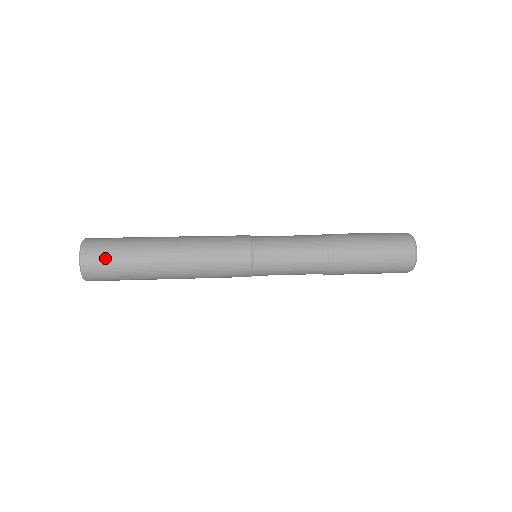
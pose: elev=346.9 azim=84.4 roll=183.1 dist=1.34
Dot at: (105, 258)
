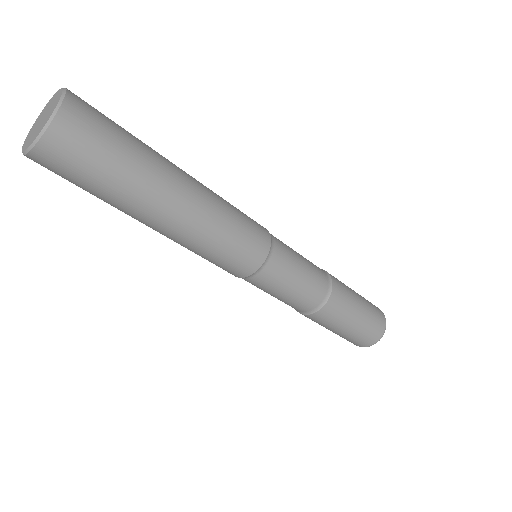
Dot at: (104, 115)
